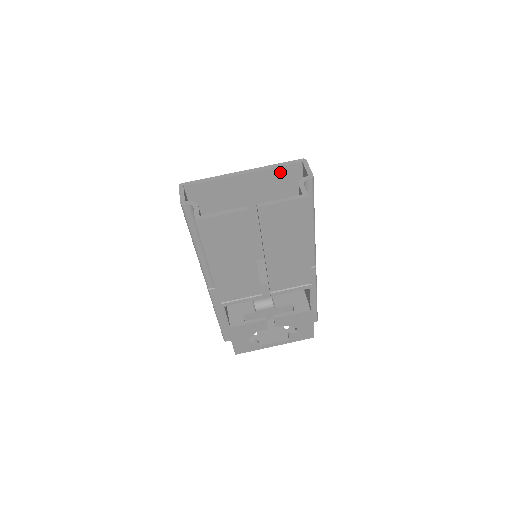
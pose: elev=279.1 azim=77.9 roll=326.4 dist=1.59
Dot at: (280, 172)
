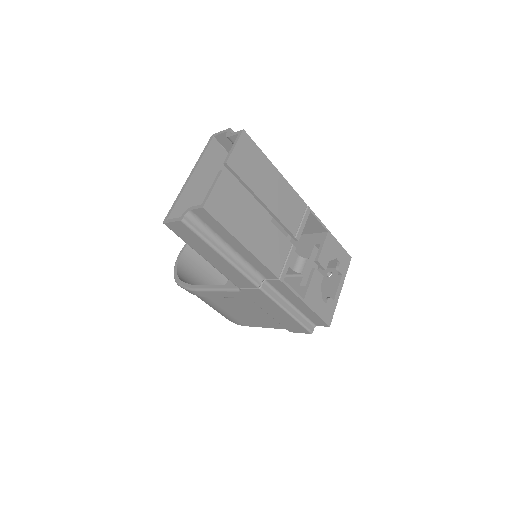
Dot at: (209, 156)
